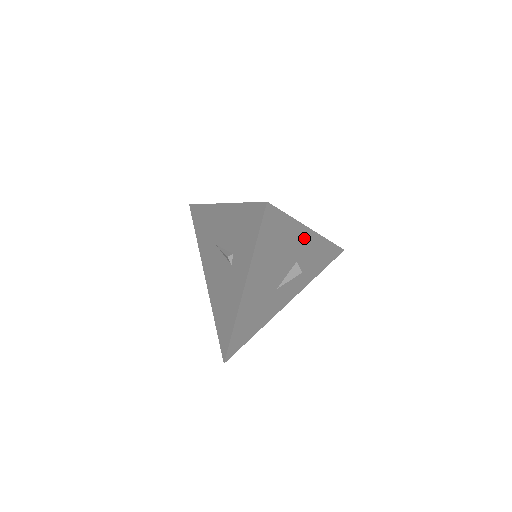
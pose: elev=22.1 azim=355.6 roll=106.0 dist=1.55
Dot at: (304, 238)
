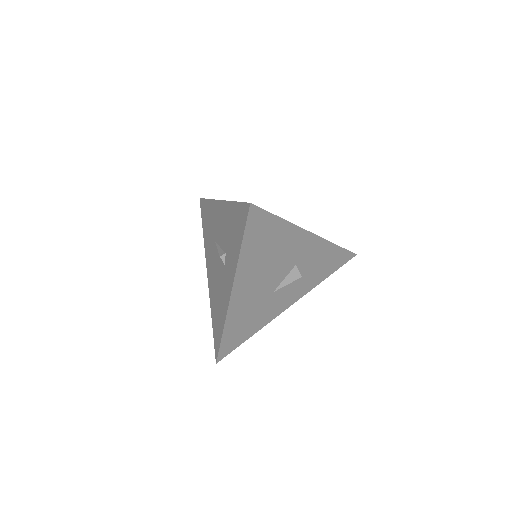
Dot at: (303, 241)
